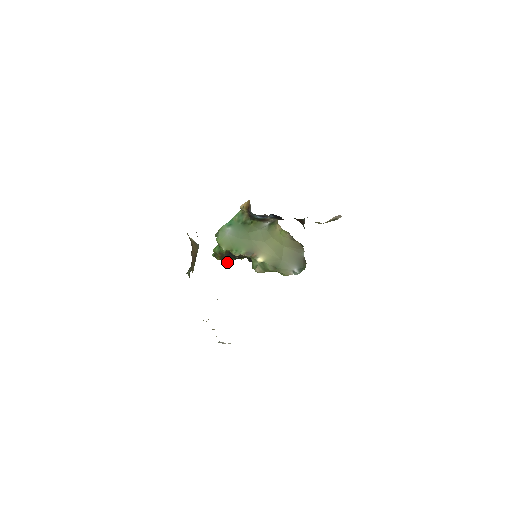
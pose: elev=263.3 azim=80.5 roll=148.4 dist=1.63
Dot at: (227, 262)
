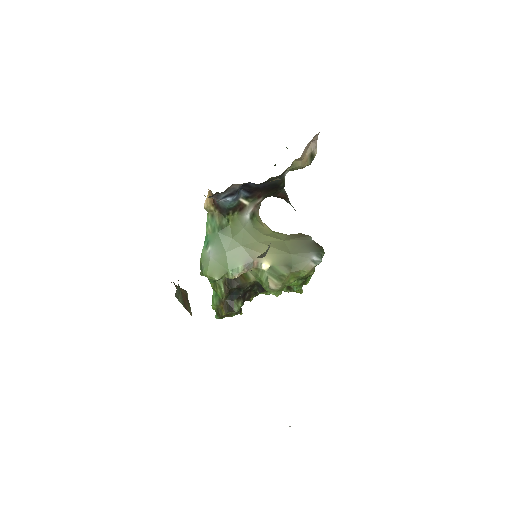
Dot at: (235, 309)
